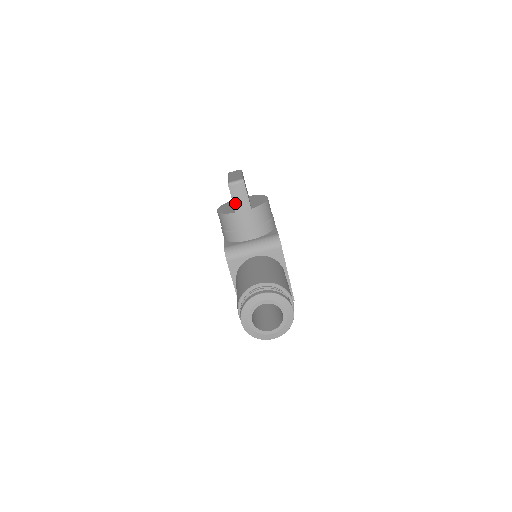
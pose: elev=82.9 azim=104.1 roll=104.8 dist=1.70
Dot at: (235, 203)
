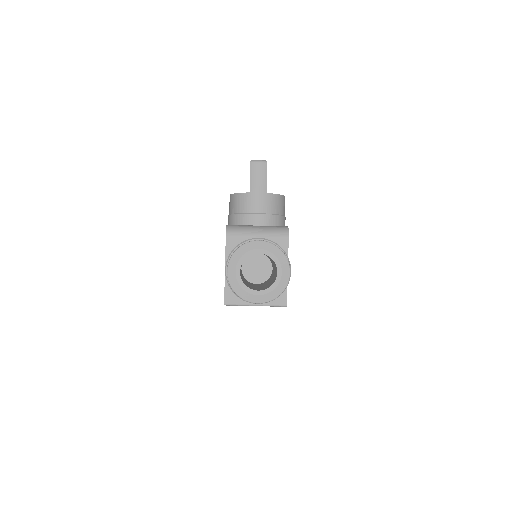
Dot at: (252, 182)
